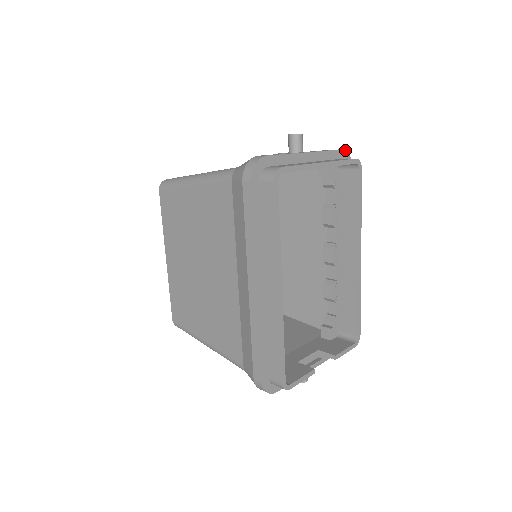
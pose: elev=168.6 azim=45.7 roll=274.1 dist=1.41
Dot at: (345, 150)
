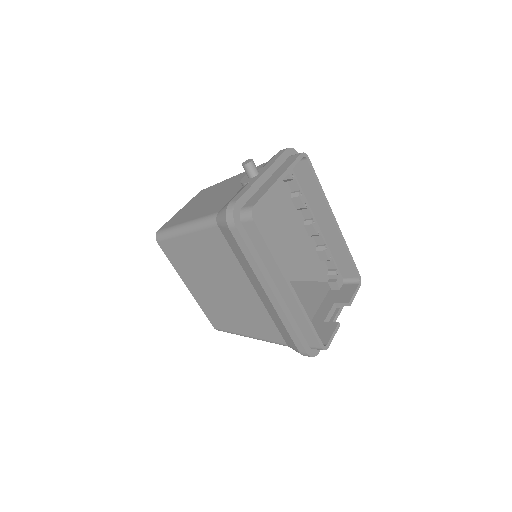
Dot at: (289, 148)
